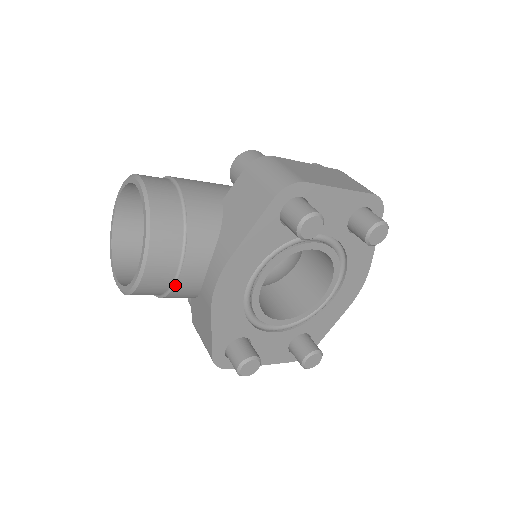
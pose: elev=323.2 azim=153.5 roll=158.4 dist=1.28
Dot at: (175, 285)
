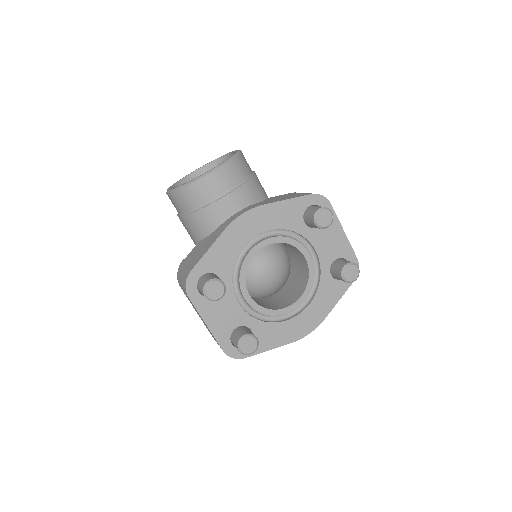
Dot at: (215, 201)
